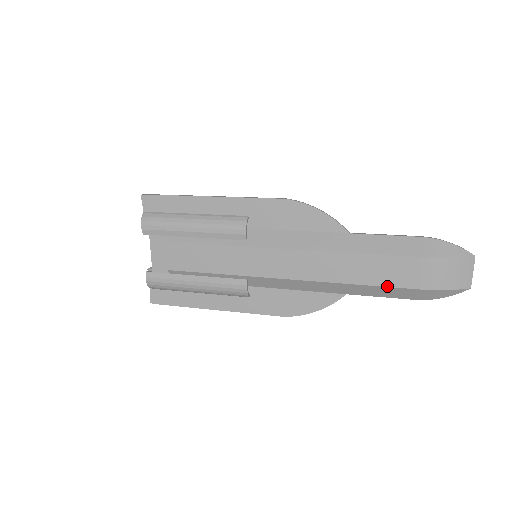
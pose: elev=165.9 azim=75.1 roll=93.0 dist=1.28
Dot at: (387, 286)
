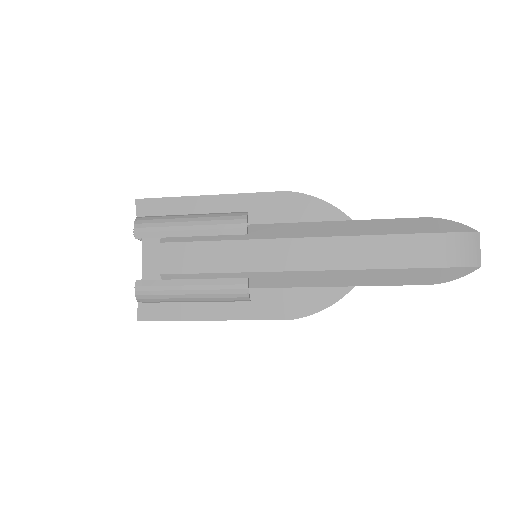
Dot at: (397, 268)
